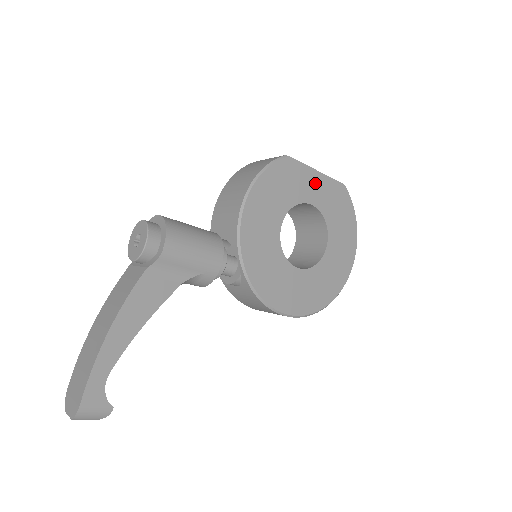
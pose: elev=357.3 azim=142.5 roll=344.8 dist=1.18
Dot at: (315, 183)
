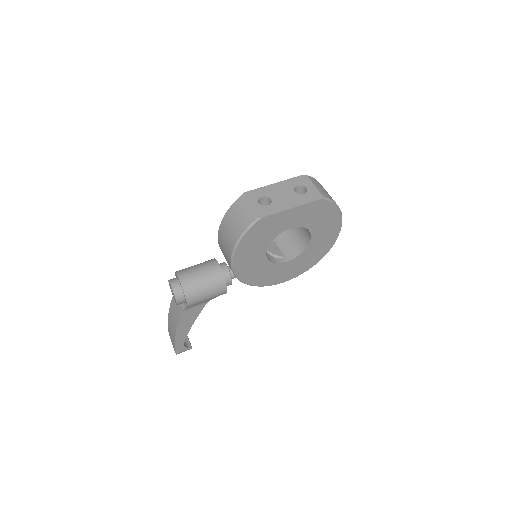
Dot at: (291, 216)
